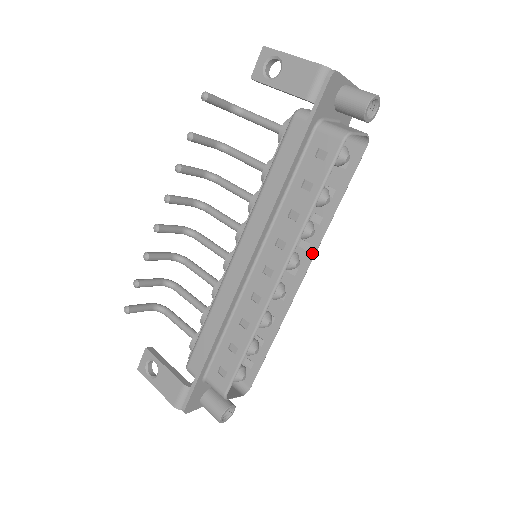
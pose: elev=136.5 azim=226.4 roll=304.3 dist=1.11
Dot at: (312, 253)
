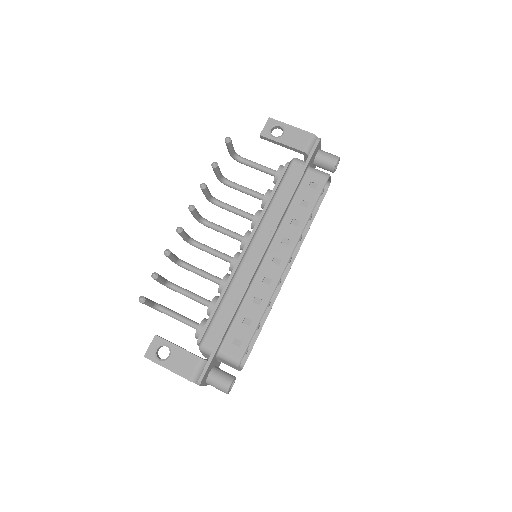
Dot at: (294, 256)
